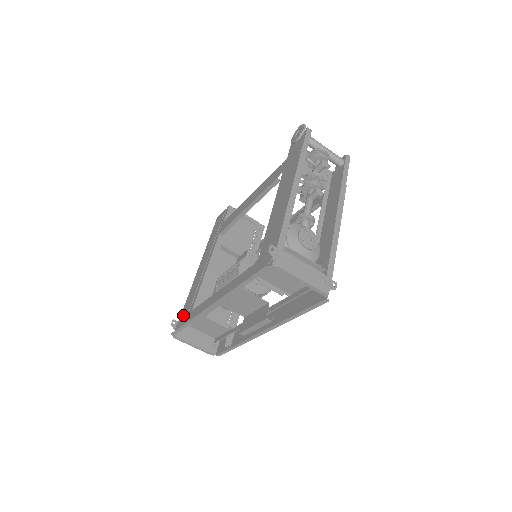
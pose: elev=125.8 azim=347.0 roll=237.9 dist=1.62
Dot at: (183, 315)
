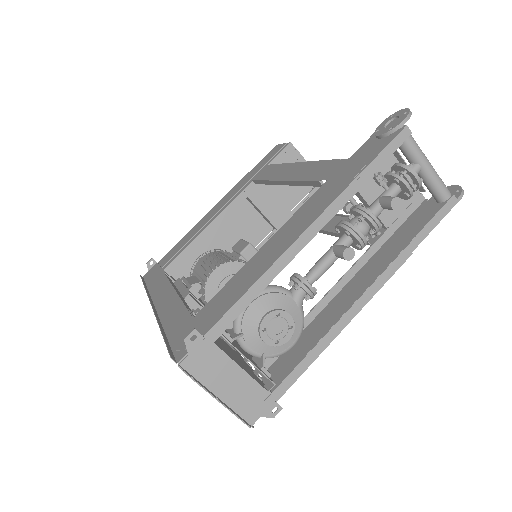
Dot at: (162, 262)
